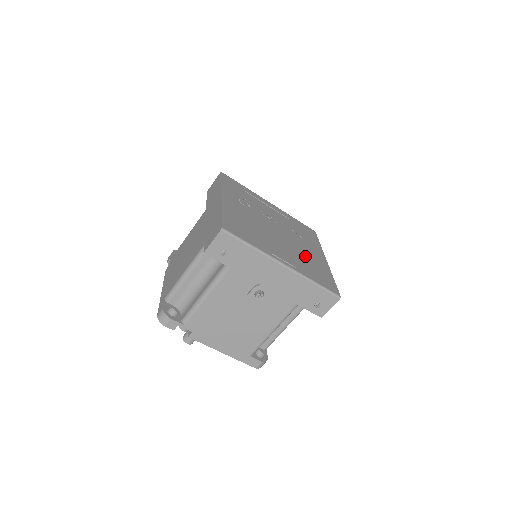
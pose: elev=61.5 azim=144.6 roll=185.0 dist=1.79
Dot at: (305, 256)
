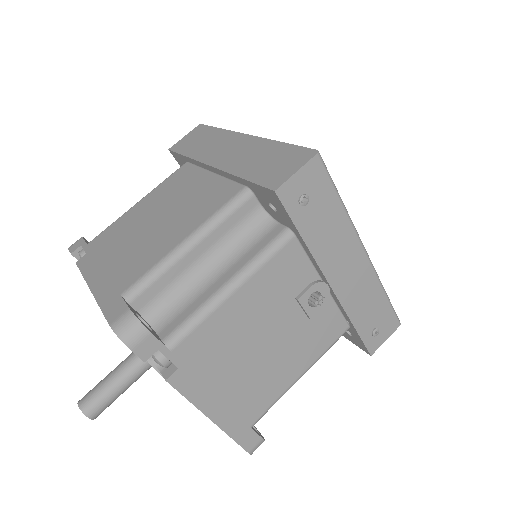
Dot at: occluded
